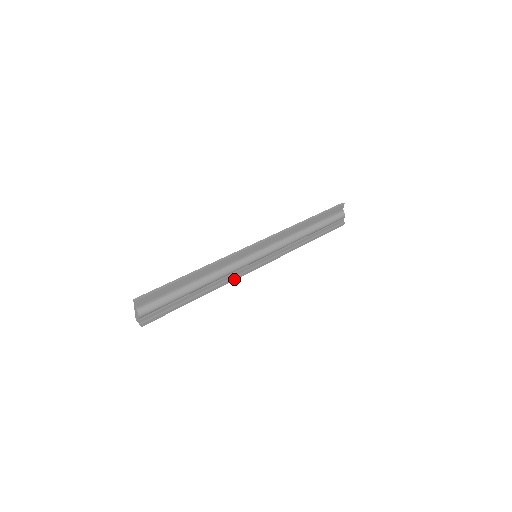
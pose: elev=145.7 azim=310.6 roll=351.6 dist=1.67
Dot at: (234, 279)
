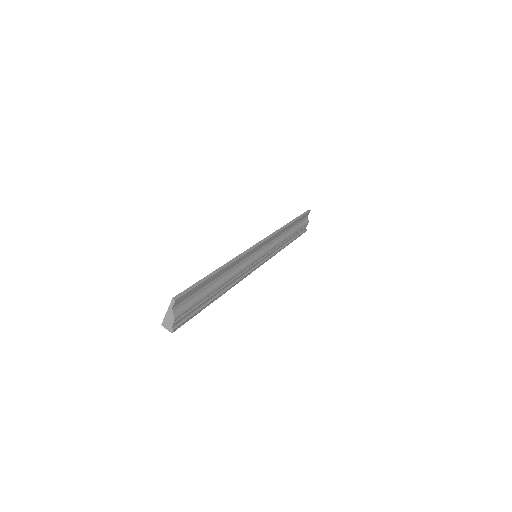
Dot at: (241, 280)
